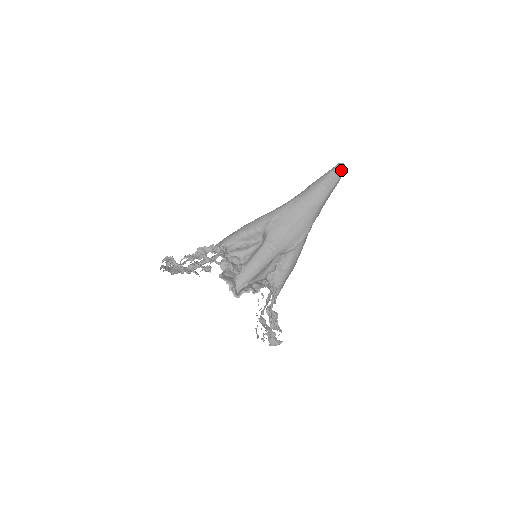
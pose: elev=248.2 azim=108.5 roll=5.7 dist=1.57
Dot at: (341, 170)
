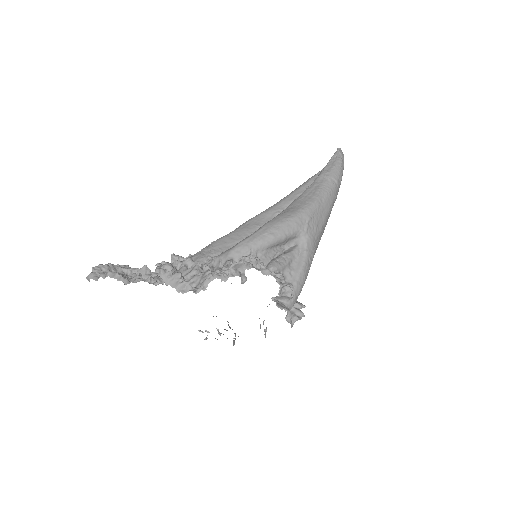
Dot at: occluded
